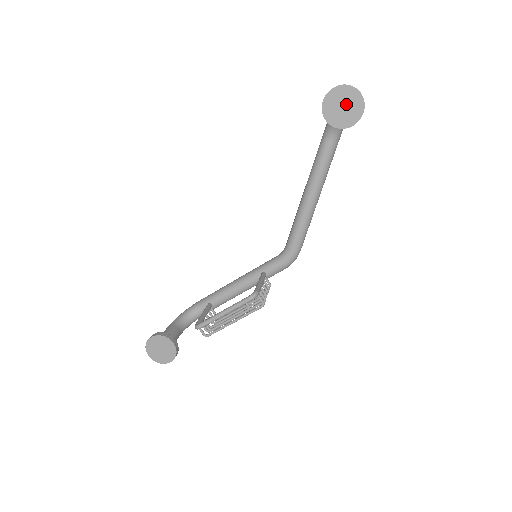
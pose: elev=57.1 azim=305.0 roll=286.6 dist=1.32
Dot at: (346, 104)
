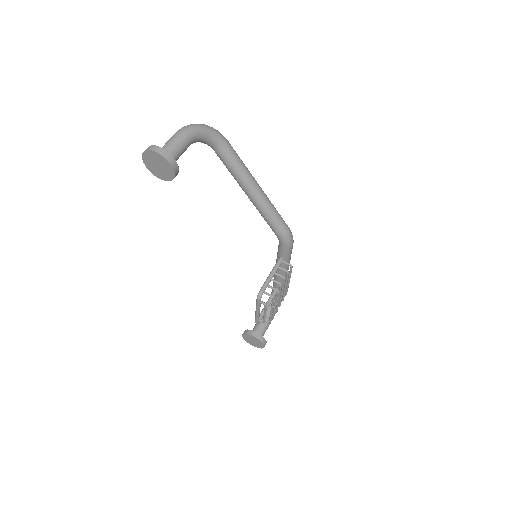
Dot at: (157, 163)
